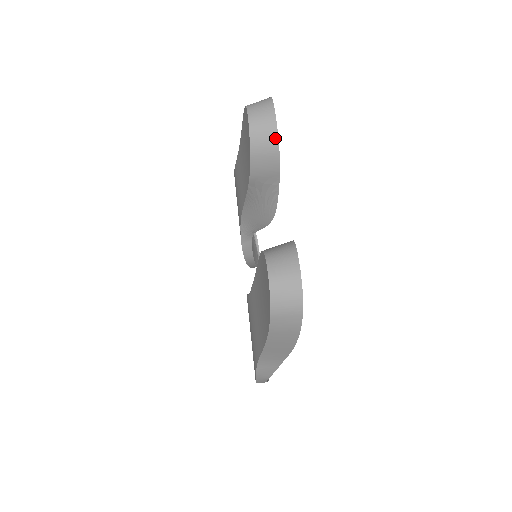
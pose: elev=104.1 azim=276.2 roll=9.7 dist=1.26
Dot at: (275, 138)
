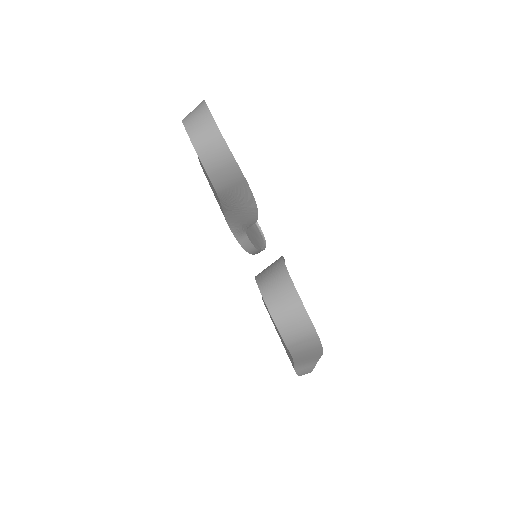
Dot at: (225, 148)
